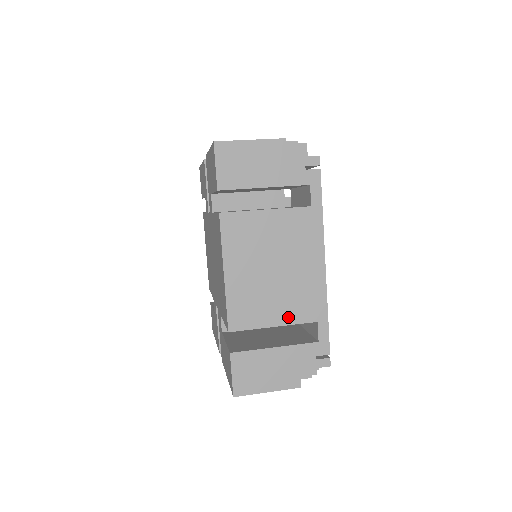
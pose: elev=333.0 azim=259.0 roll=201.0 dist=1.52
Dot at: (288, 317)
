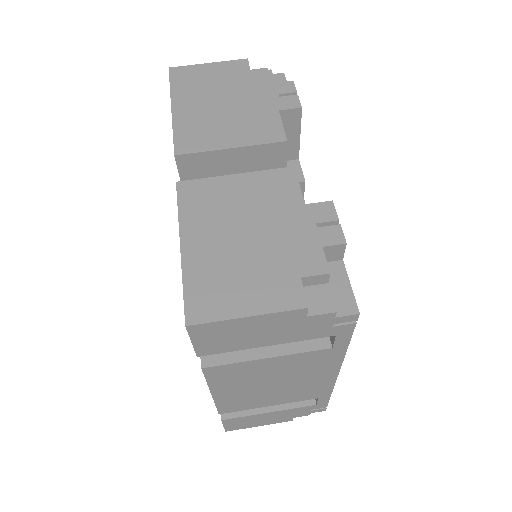
Dot at: (286, 401)
